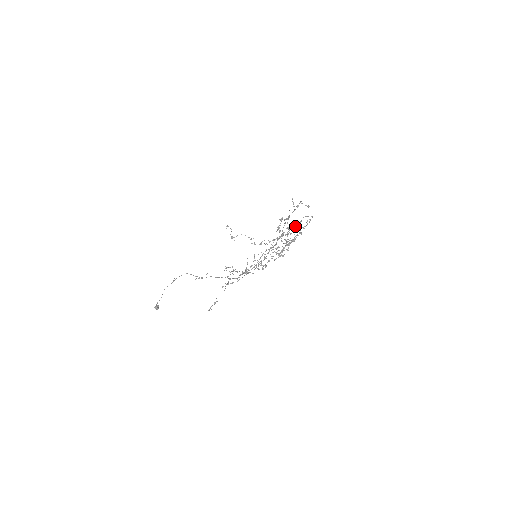
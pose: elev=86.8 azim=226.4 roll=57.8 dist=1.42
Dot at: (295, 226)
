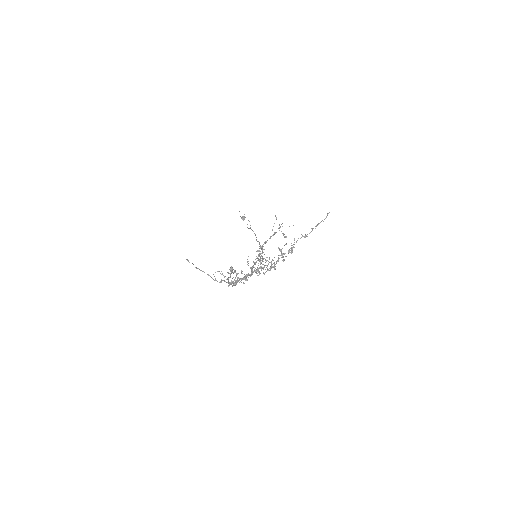
Dot at: (246, 278)
